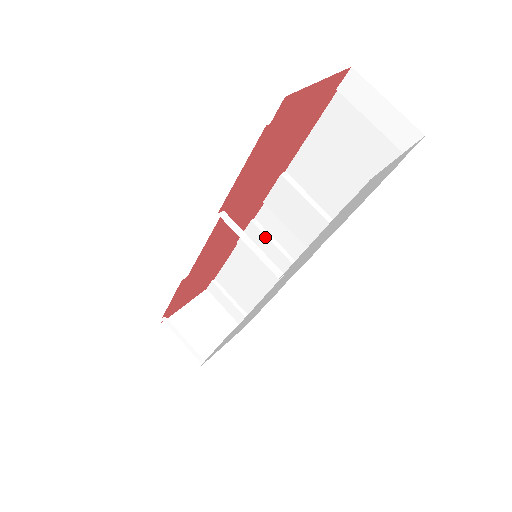
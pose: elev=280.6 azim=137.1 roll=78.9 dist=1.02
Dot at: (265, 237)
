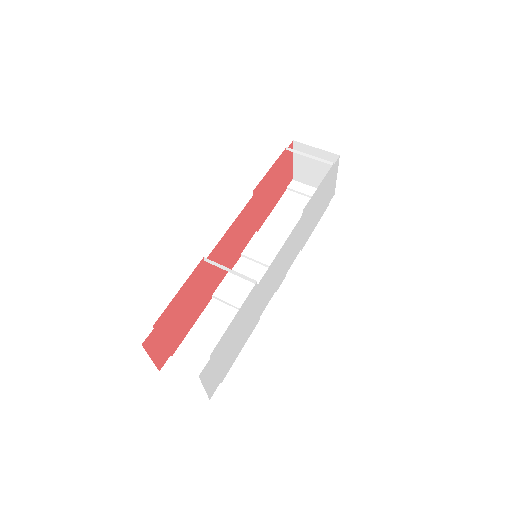
Dot at: occluded
